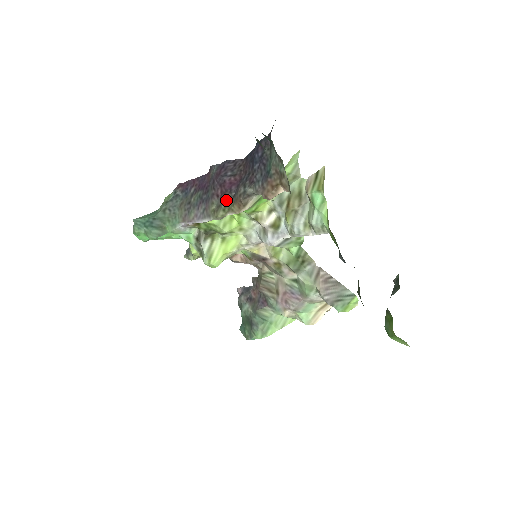
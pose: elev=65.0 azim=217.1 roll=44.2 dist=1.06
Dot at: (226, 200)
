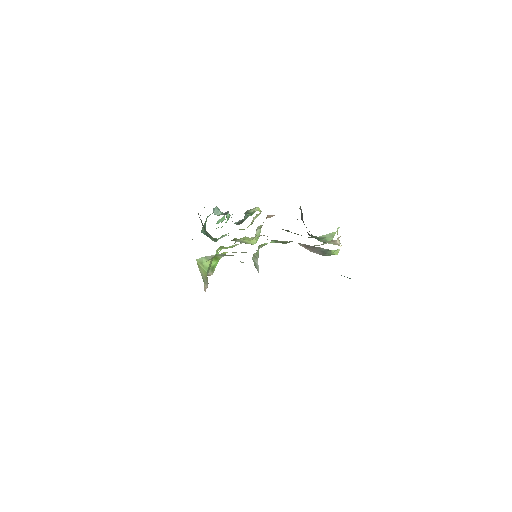
Dot at: occluded
